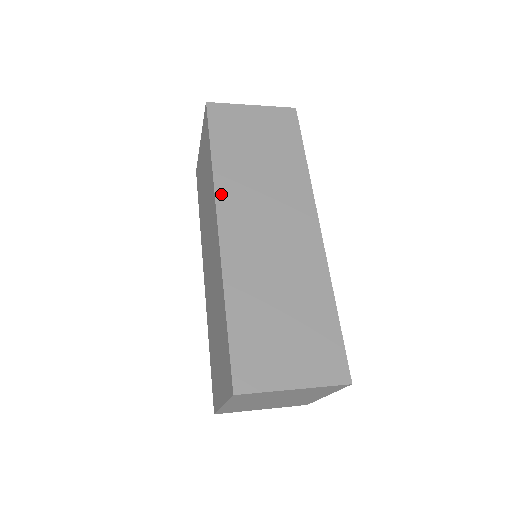
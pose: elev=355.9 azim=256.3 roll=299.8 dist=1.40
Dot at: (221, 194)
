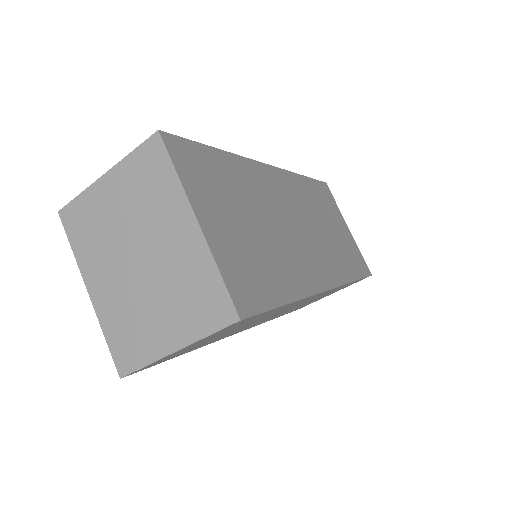
Dot at: occluded
